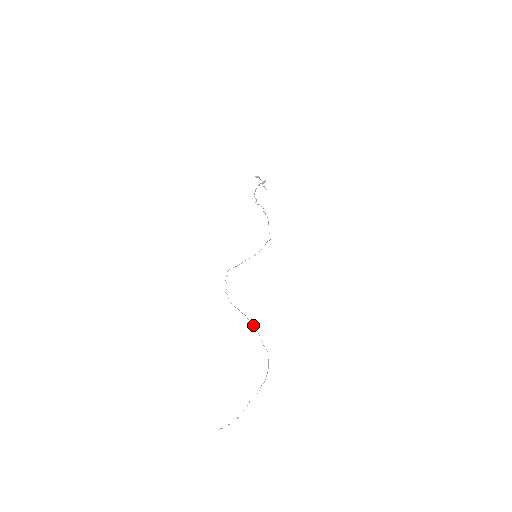
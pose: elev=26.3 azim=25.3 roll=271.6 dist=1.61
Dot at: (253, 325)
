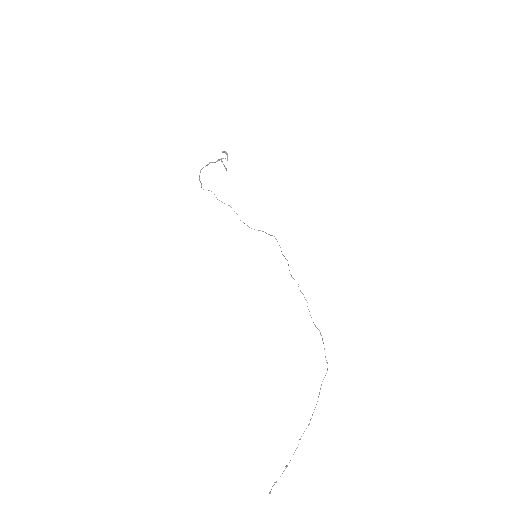
Dot at: (322, 340)
